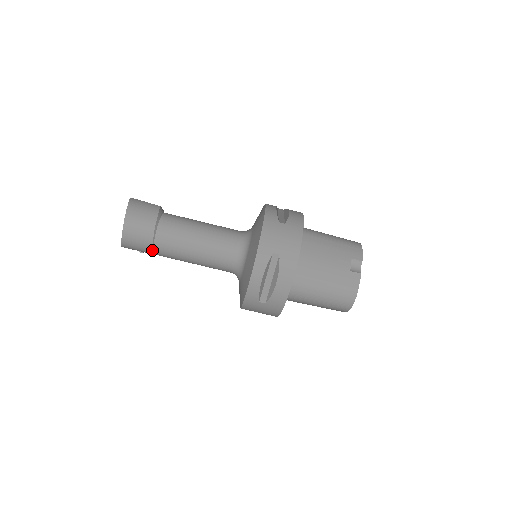
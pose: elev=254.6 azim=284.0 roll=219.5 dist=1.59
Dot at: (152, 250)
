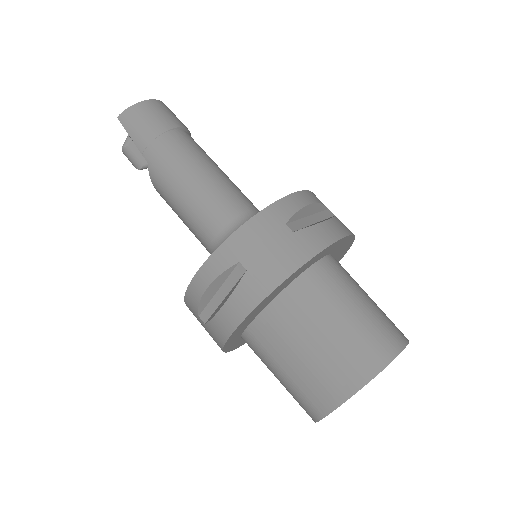
Dot at: (162, 133)
